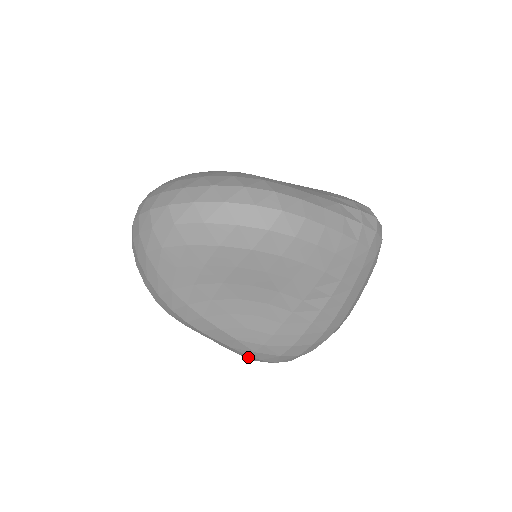
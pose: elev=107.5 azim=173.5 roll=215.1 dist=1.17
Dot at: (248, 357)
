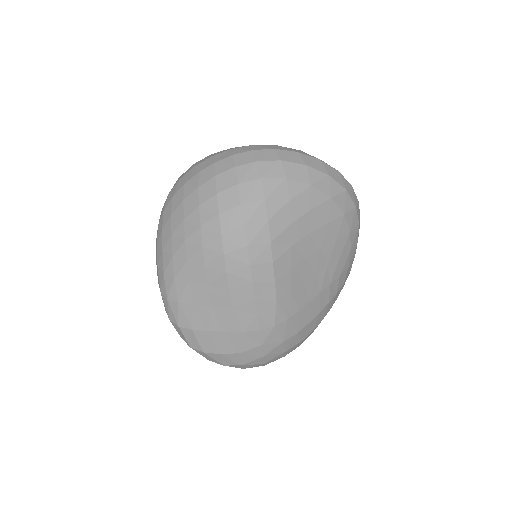
Dot at: (245, 342)
